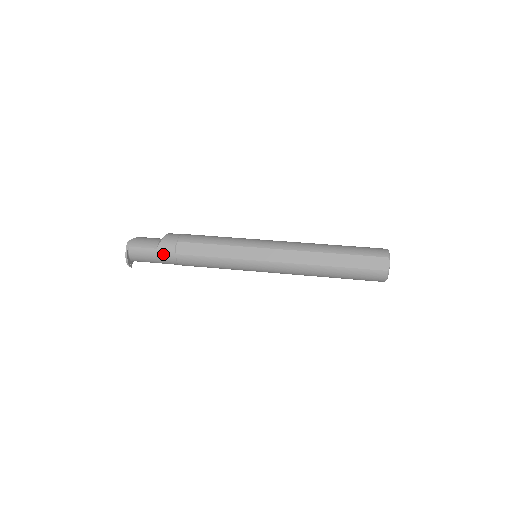
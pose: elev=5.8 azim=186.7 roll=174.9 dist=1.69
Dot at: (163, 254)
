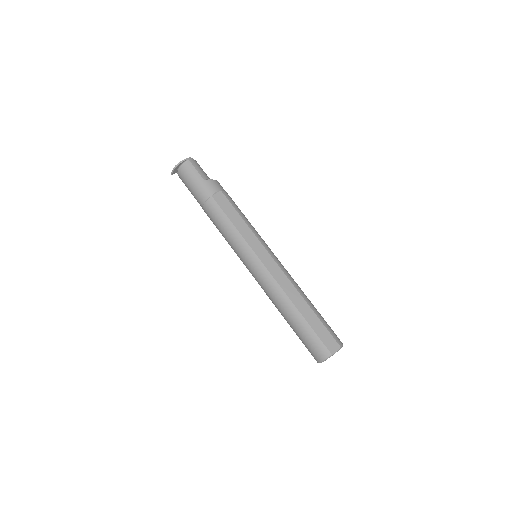
Dot at: (204, 187)
